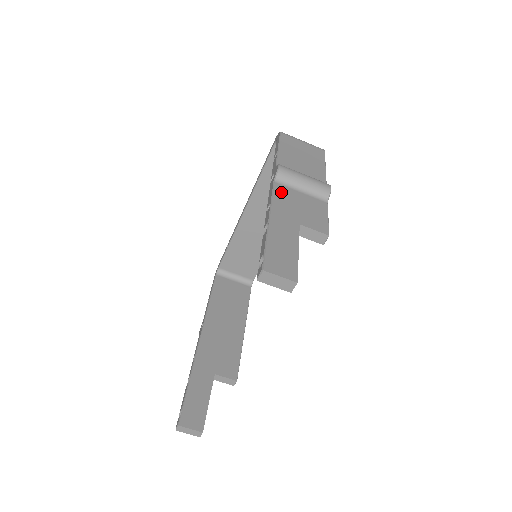
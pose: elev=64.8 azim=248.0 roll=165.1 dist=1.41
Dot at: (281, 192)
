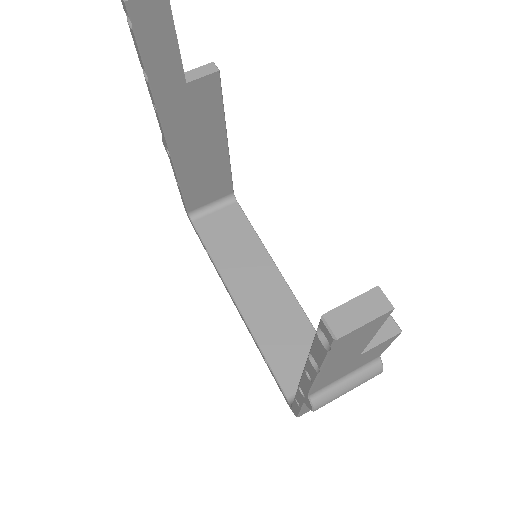
Dot at: occluded
